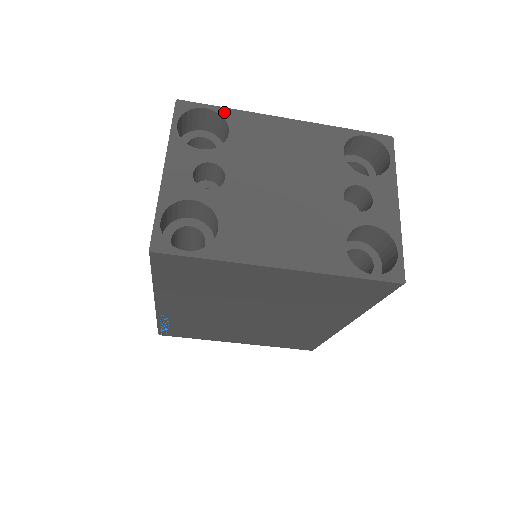
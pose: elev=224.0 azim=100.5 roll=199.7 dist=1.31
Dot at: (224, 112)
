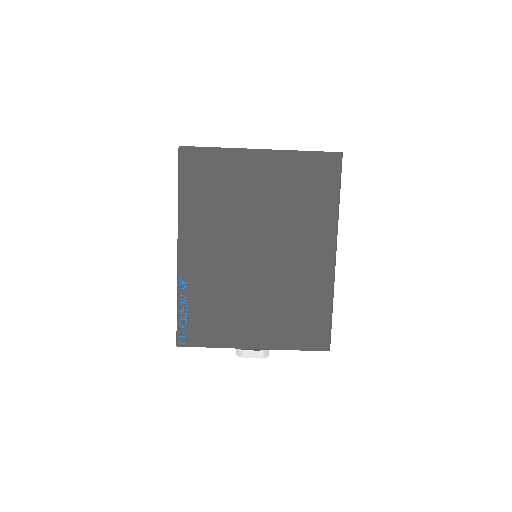
Dot at: occluded
